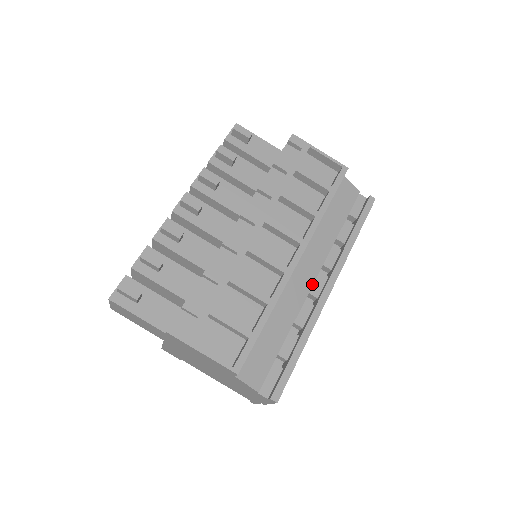
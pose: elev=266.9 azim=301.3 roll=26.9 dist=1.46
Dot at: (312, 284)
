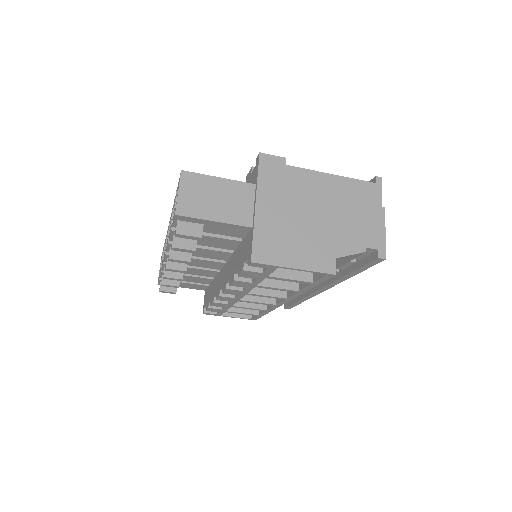
Dot at: occluded
